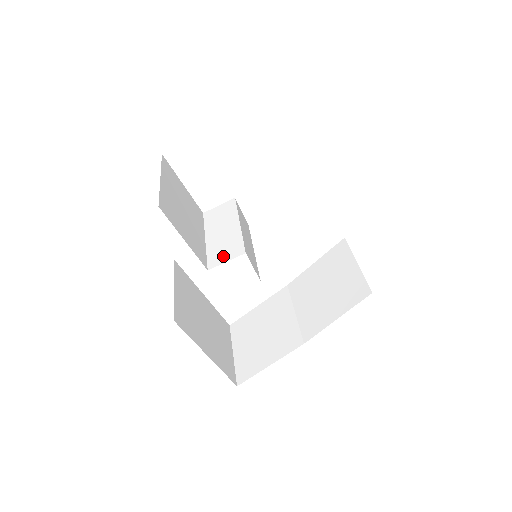
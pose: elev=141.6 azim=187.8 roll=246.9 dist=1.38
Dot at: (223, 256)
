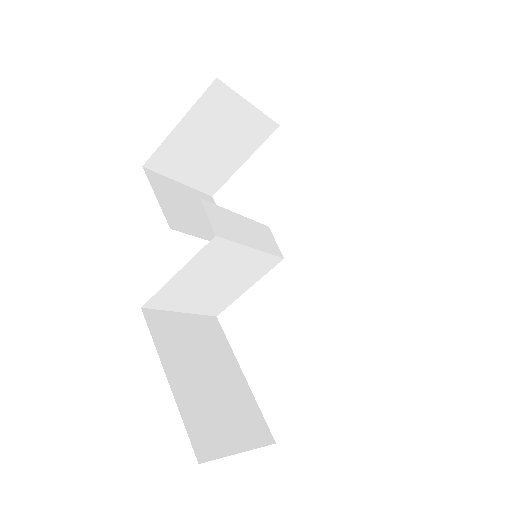
Dot at: occluded
